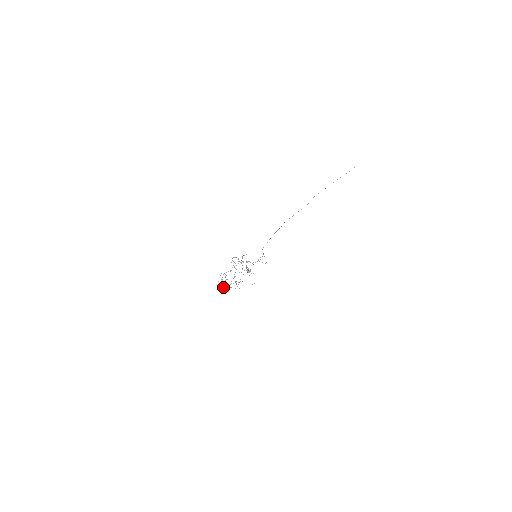
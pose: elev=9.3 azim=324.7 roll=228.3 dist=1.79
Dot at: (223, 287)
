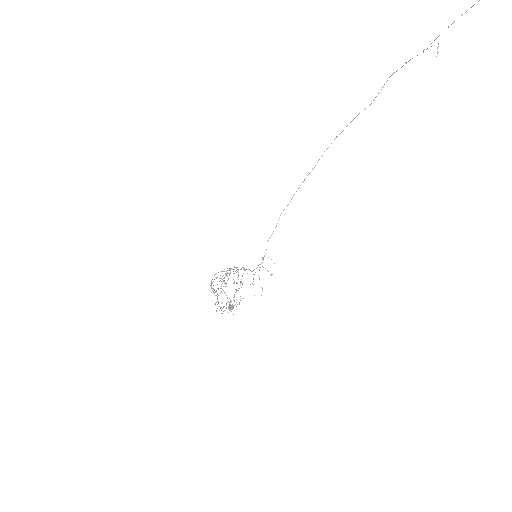
Dot at: occluded
